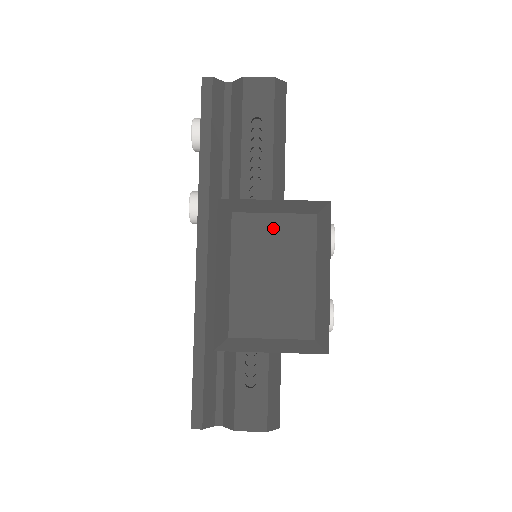
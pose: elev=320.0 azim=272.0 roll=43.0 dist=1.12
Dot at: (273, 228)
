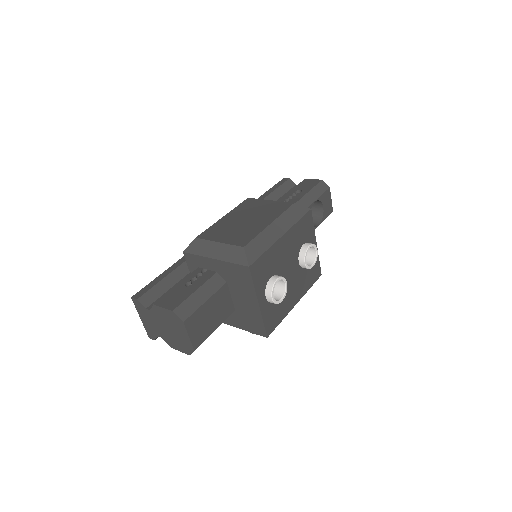
Dot at: (264, 205)
